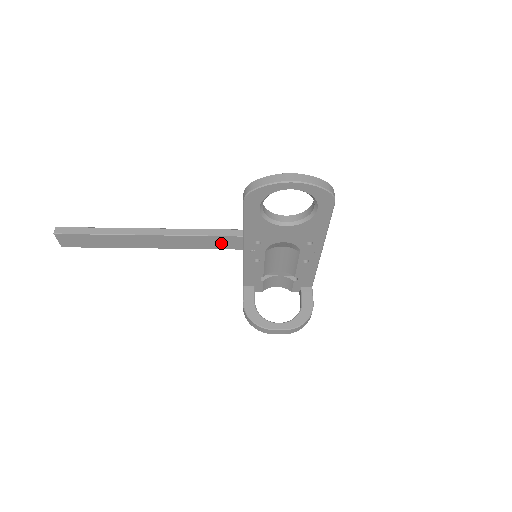
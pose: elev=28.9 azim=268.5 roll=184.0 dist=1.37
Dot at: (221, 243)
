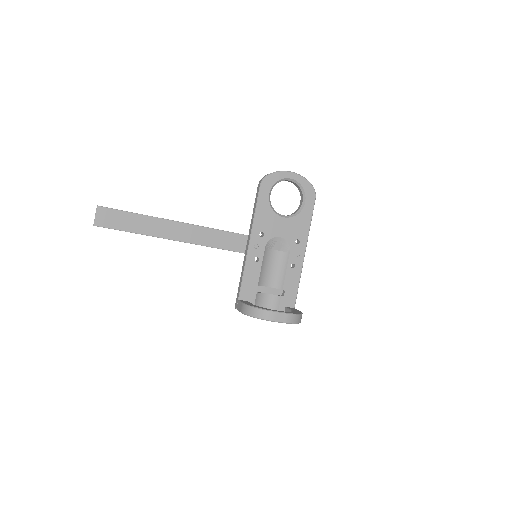
Dot at: (230, 242)
